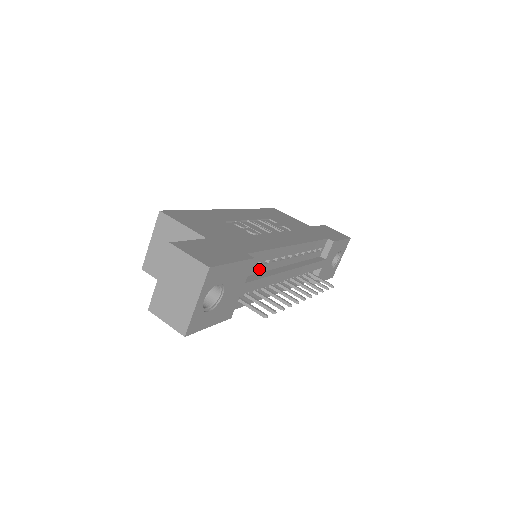
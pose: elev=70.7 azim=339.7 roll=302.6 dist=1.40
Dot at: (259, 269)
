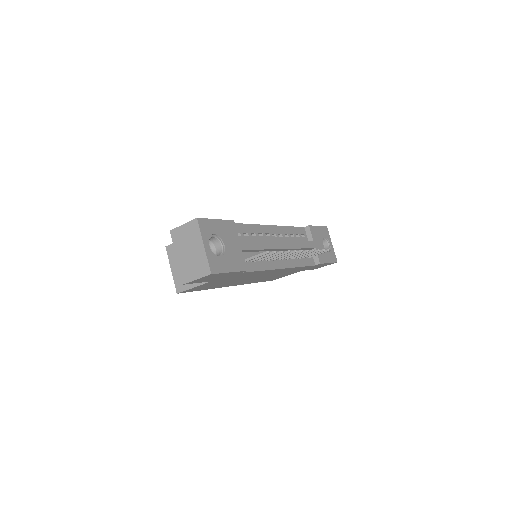
Dot at: (250, 240)
